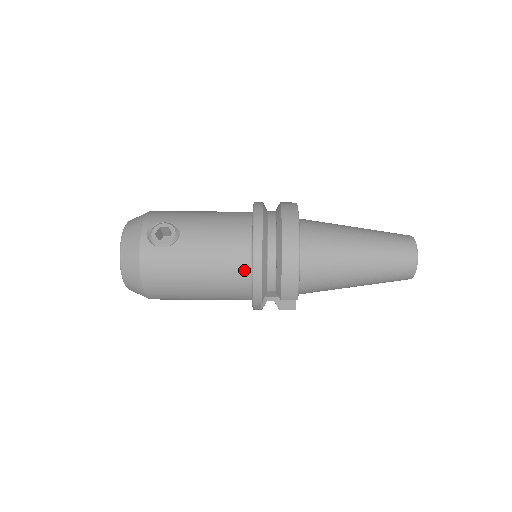
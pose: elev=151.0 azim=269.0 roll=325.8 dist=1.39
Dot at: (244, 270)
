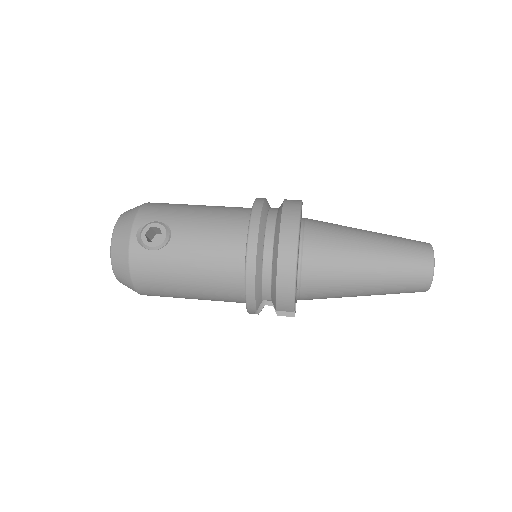
Dot at: (237, 279)
